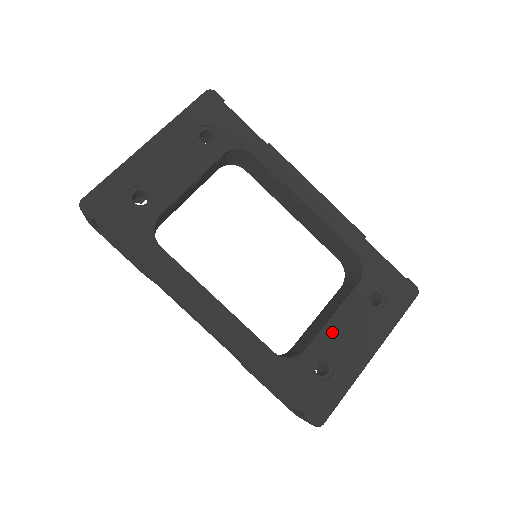
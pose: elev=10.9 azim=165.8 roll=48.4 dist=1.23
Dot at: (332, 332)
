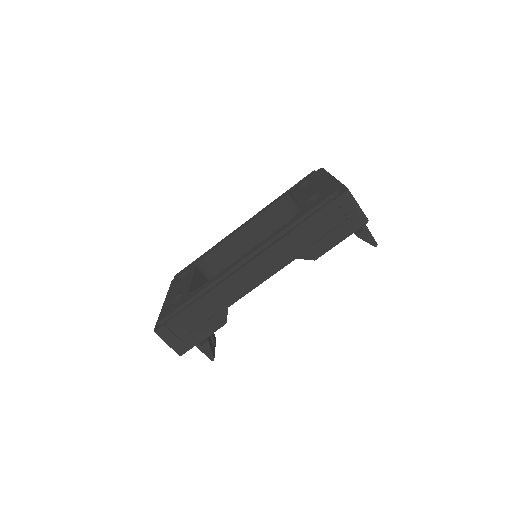
Dot at: (303, 198)
